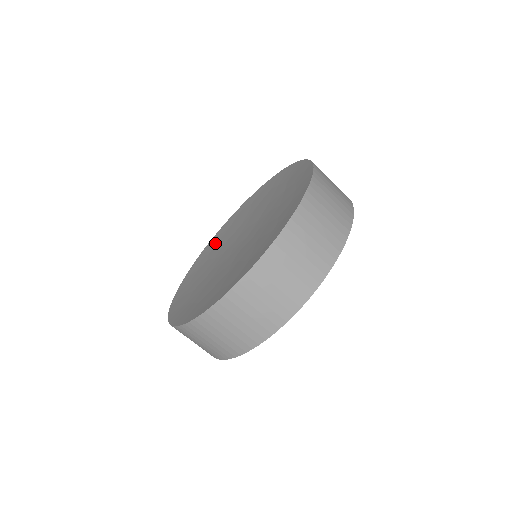
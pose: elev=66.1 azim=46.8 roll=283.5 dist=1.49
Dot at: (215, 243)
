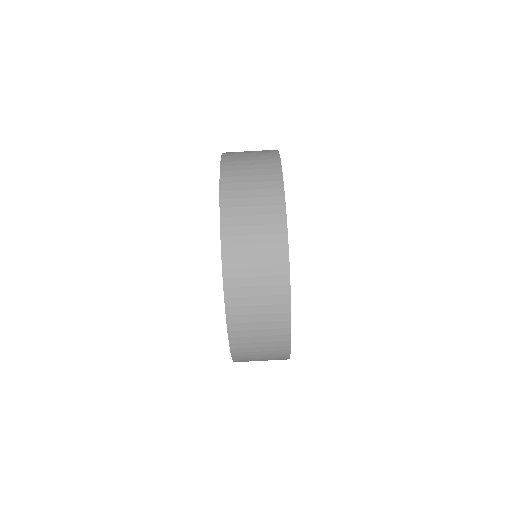
Dot at: occluded
